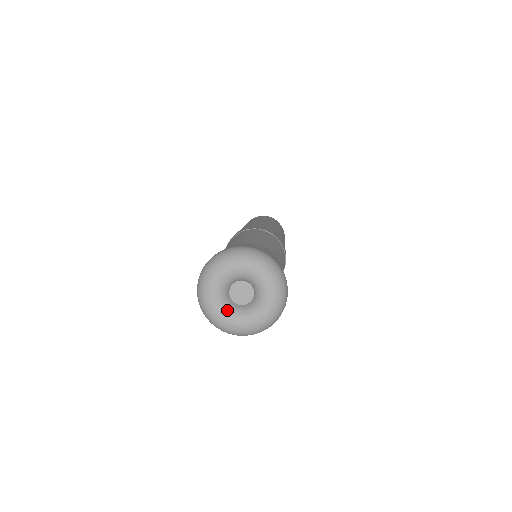
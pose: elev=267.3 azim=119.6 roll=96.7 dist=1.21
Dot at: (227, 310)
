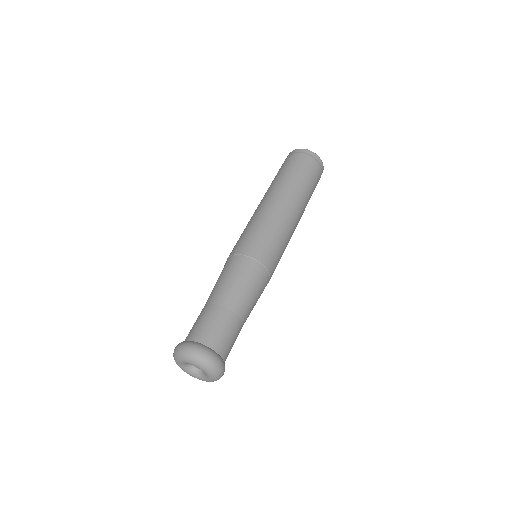
Dot at: (184, 366)
